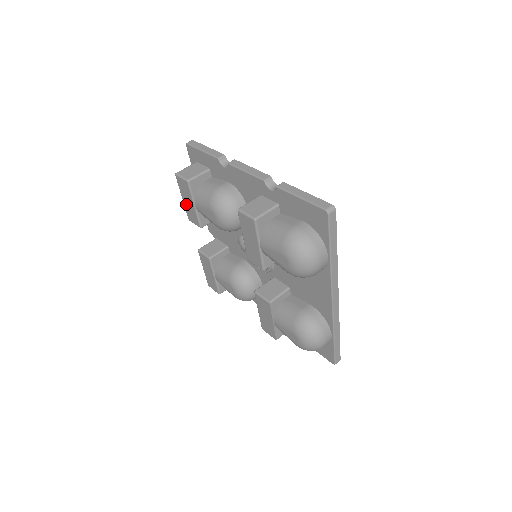
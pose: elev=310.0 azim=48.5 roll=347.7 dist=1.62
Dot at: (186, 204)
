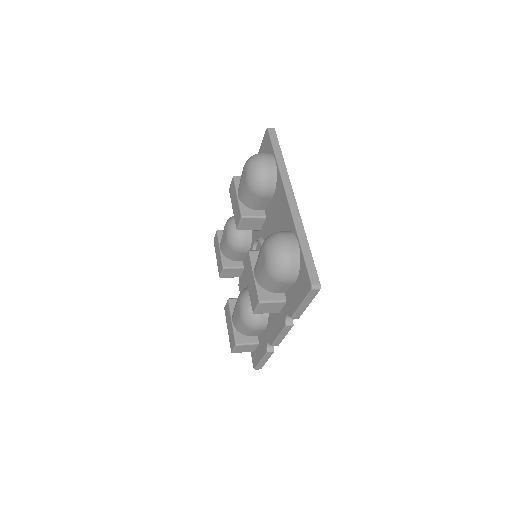
Dot at: (217, 259)
